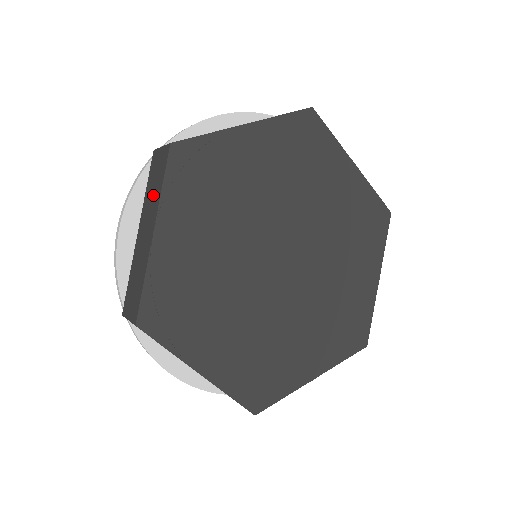
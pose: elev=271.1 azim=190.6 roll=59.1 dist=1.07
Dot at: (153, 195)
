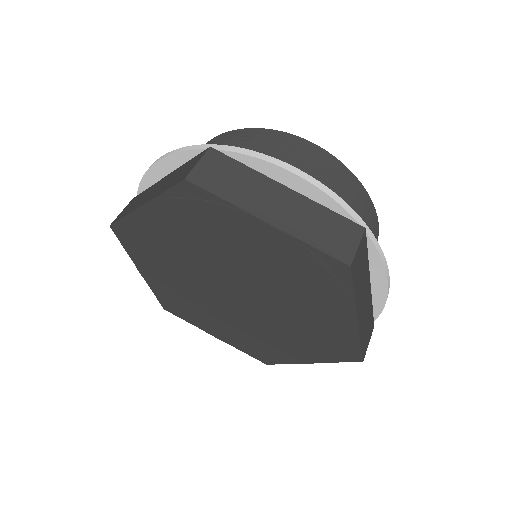
Dot at: occluded
